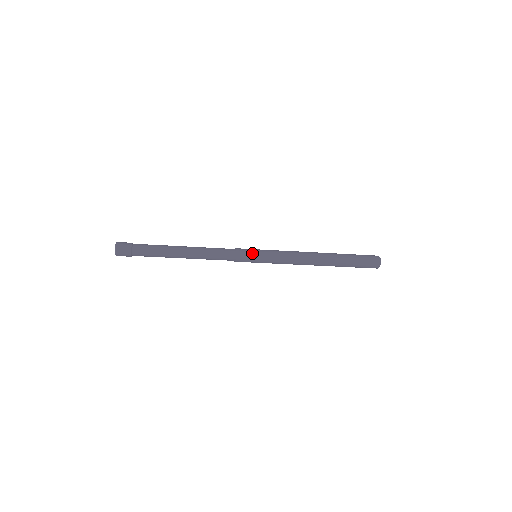
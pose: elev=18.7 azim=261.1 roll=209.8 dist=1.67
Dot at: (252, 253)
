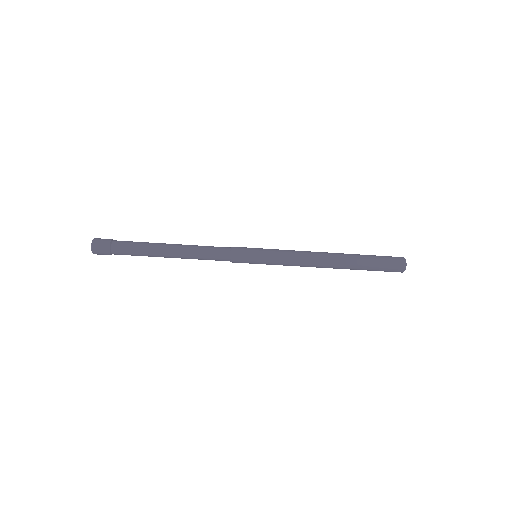
Dot at: (251, 249)
